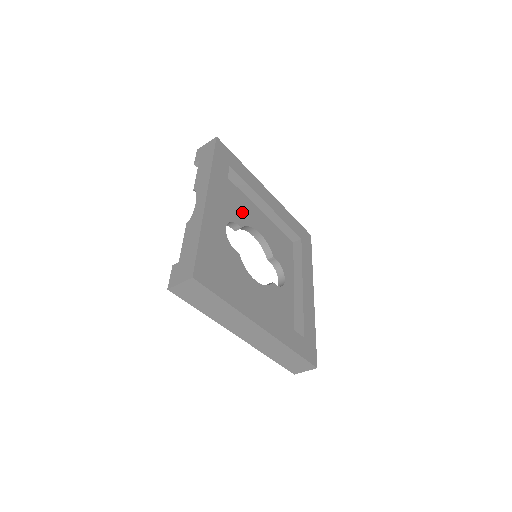
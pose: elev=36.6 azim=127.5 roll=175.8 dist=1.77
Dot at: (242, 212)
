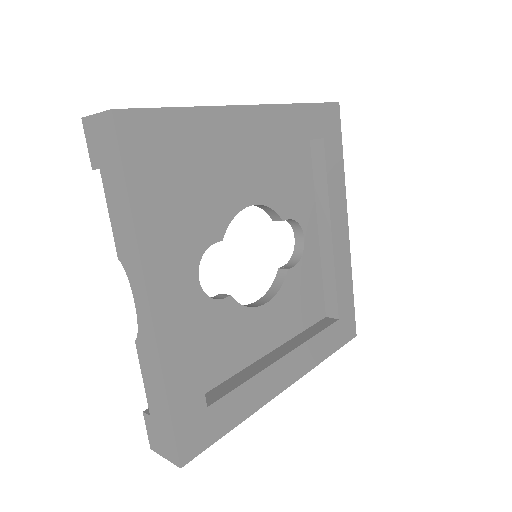
Dot at: (216, 203)
